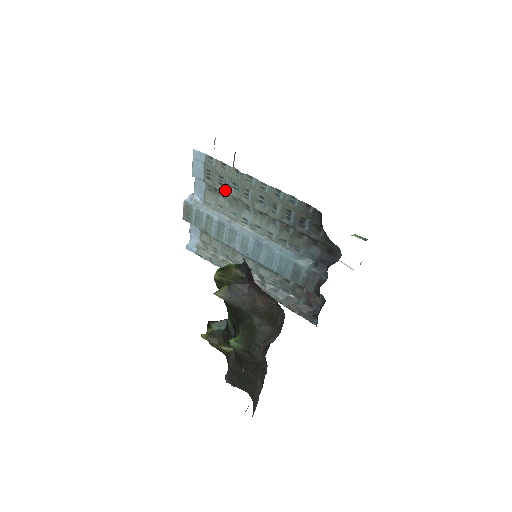
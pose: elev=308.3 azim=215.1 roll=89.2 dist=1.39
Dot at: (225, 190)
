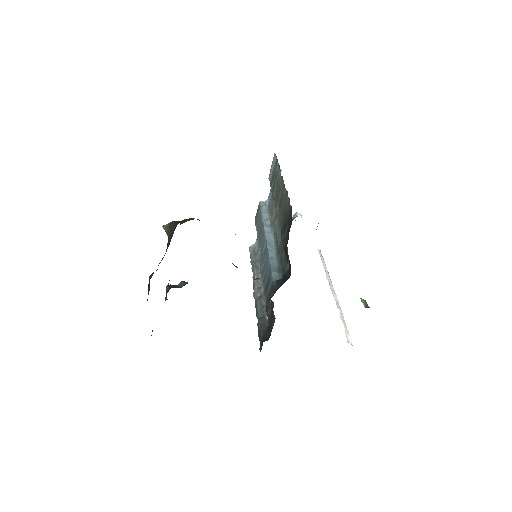
Dot at: (273, 192)
